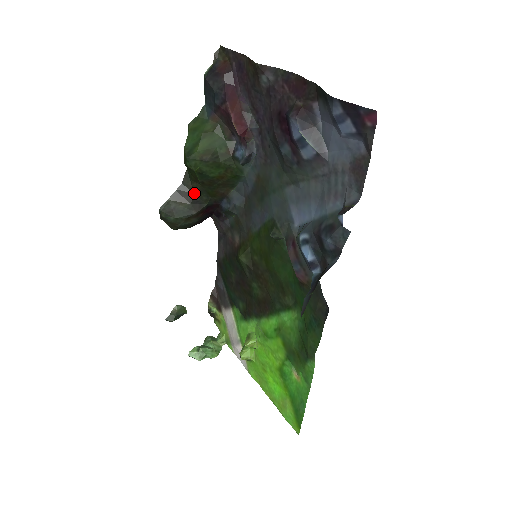
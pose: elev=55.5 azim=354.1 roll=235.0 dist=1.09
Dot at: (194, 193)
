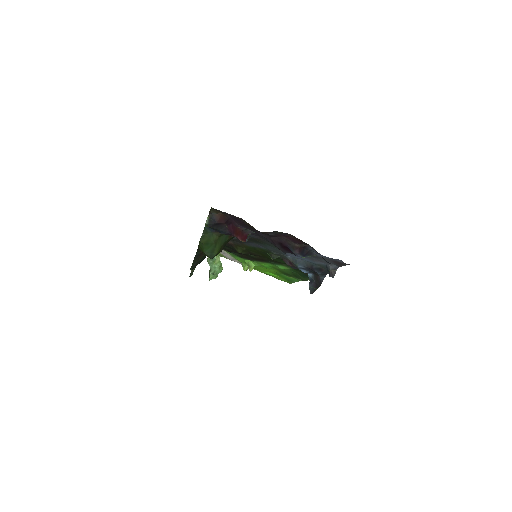
Dot at: occluded
